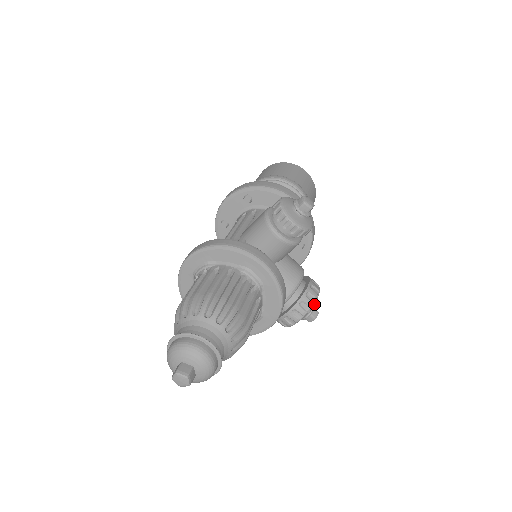
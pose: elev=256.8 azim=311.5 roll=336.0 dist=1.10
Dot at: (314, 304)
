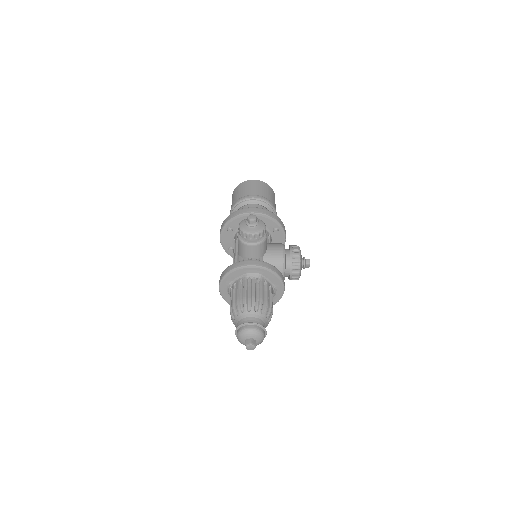
Dot at: (304, 257)
